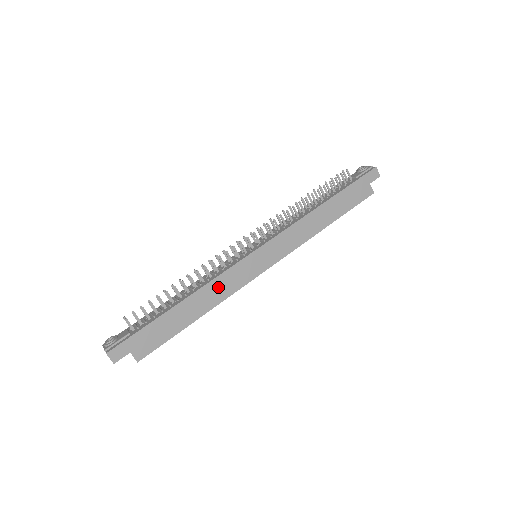
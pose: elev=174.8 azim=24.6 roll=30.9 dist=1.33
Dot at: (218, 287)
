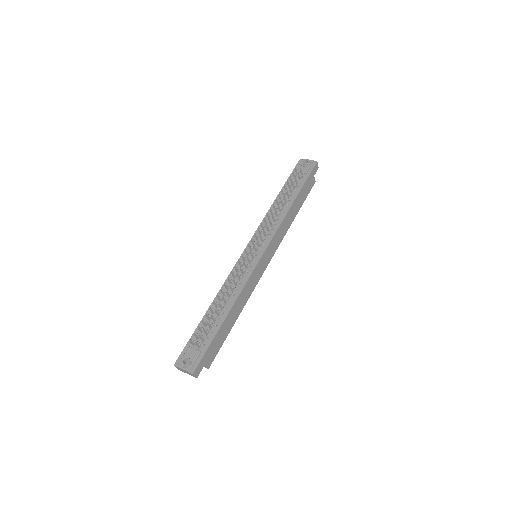
Dot at: (245, 292)
